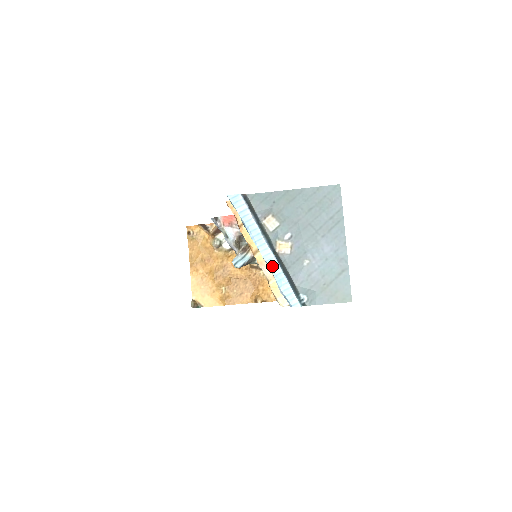
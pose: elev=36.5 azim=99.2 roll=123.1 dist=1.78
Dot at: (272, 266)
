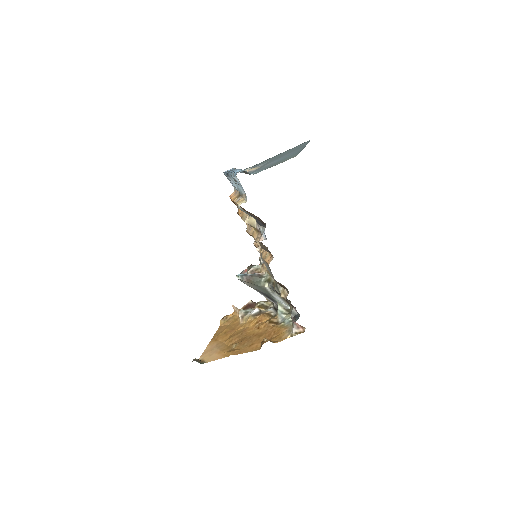
Dot at: occluded
